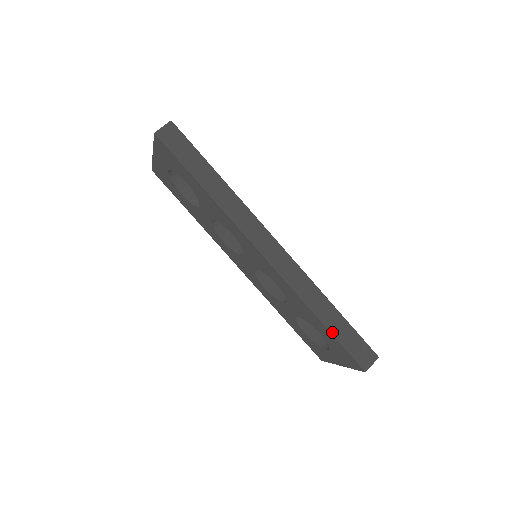
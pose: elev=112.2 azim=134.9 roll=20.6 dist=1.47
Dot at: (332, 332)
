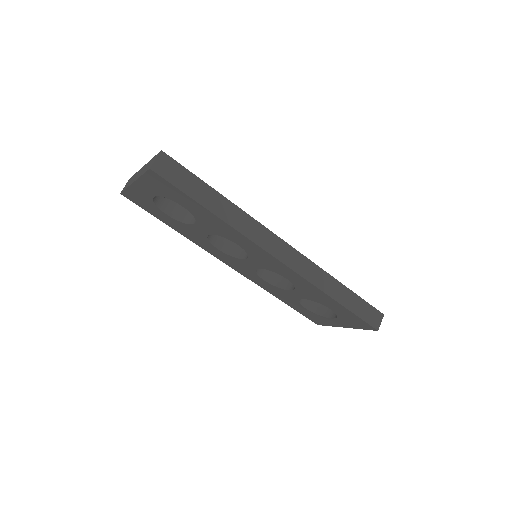
Dot at: (347, 307)
